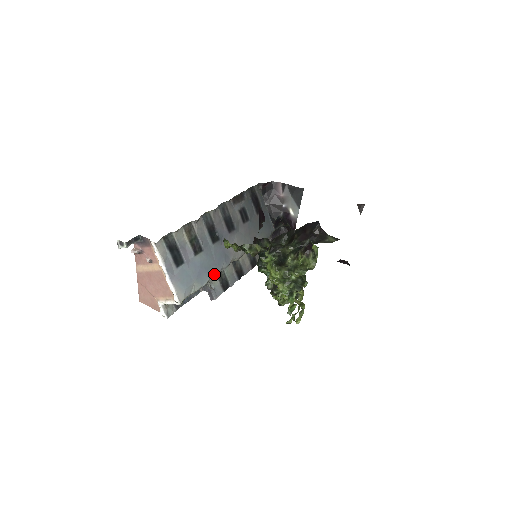
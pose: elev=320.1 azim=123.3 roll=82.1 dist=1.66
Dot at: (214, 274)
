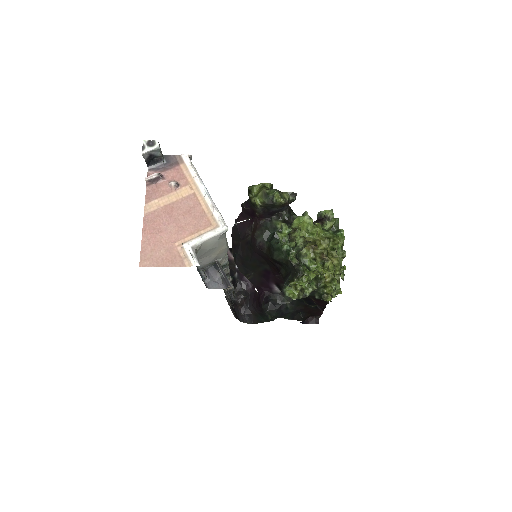
Dot at: (226, 253)
